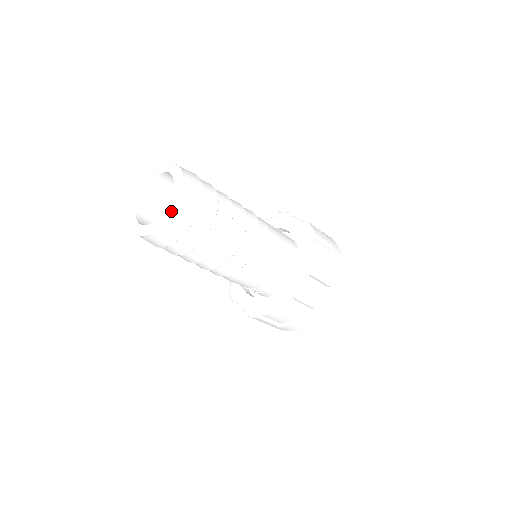
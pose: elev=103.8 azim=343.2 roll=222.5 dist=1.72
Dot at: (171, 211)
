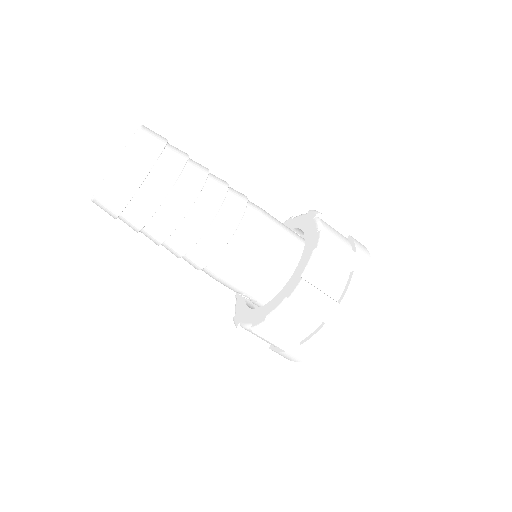
Dot at: (104, 180)
